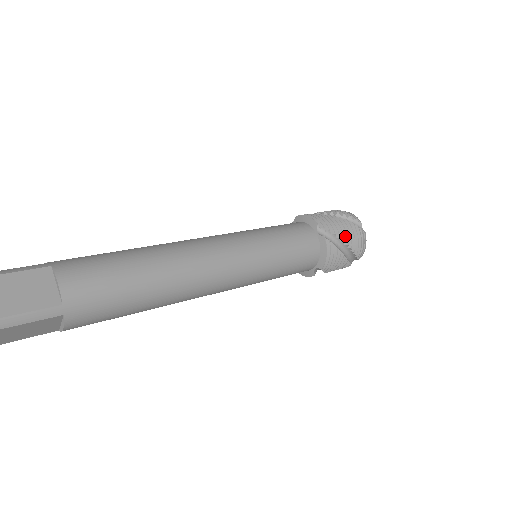
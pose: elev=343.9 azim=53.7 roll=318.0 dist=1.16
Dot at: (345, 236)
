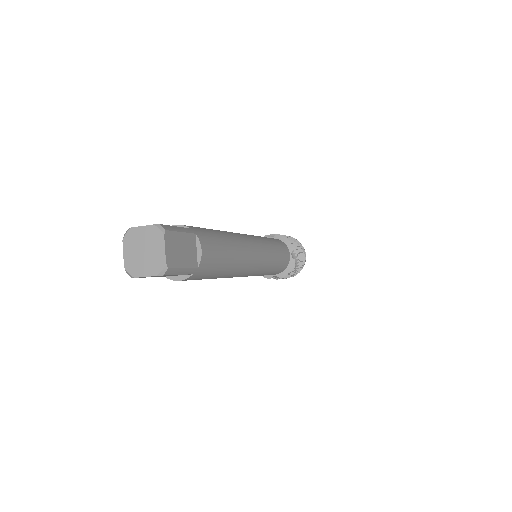
Dot at: occluded
